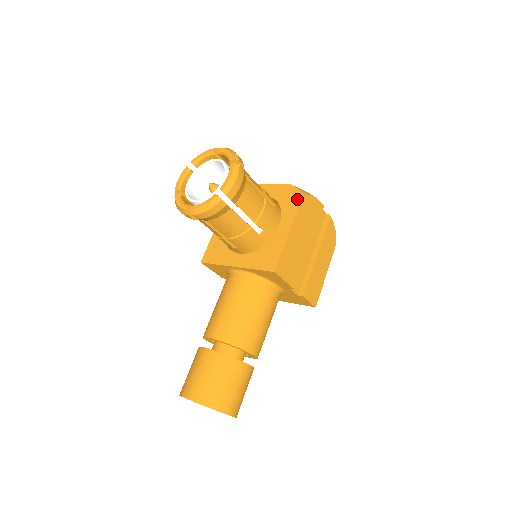
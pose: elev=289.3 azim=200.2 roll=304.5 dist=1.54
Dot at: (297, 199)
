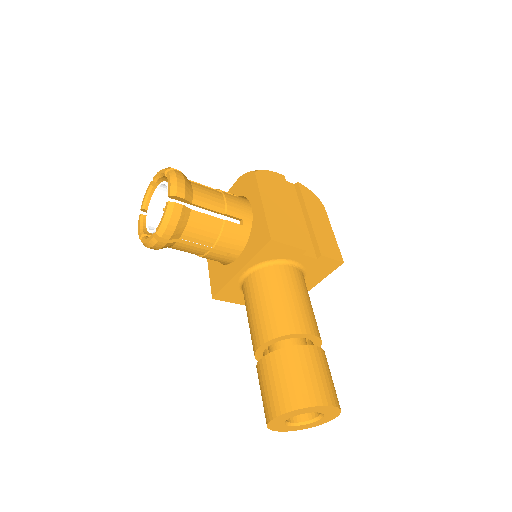
Dot at: (252, 178)
